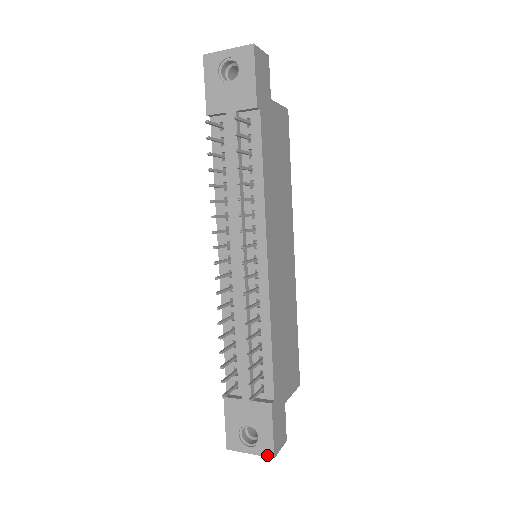
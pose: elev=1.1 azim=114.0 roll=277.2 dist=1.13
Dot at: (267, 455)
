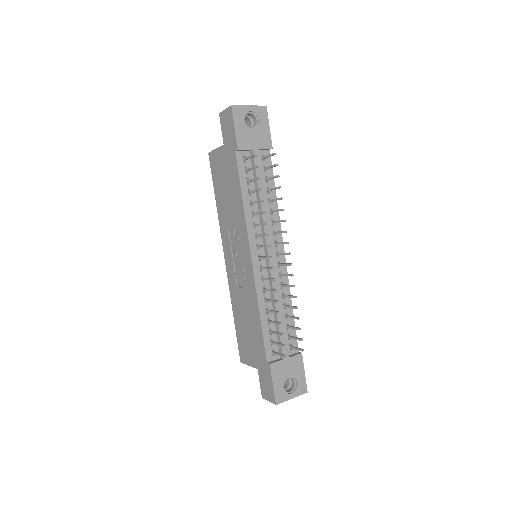
Dot at: (303, 393)
